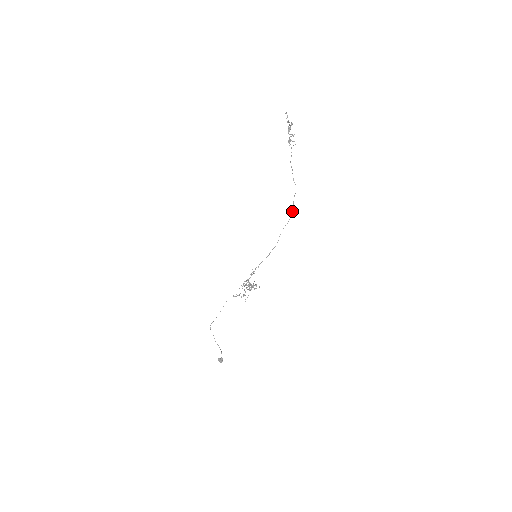
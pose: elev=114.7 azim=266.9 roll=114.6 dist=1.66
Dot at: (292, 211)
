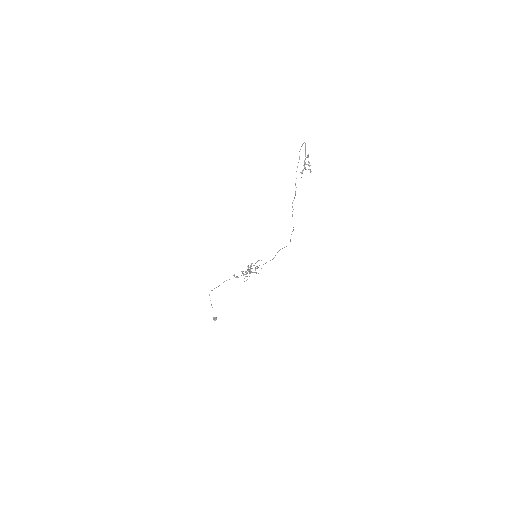
Dot at: (290, 240)
